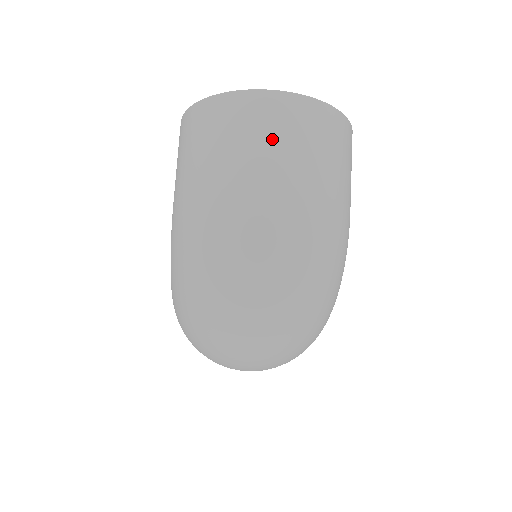
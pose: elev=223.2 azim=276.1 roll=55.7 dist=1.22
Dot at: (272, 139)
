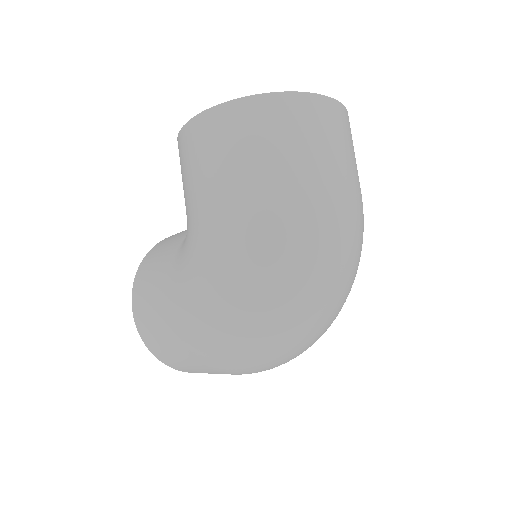
Dot at: (334, 143)
